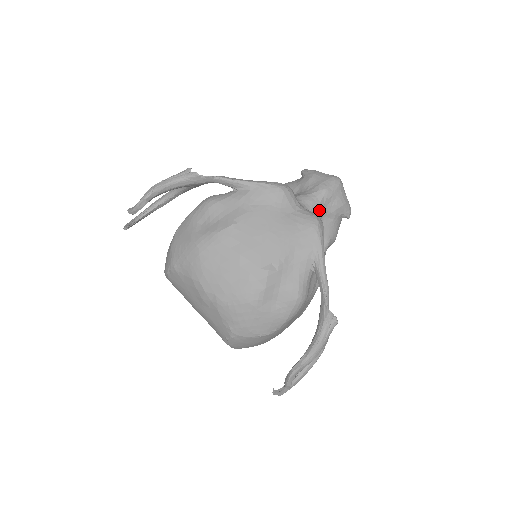
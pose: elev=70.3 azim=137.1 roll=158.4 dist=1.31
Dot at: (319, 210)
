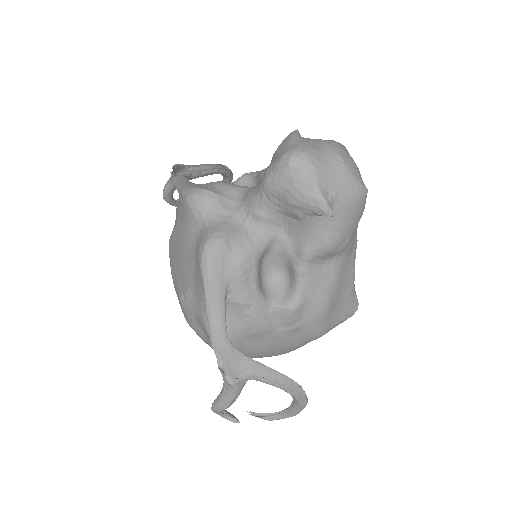
Dot at: (265, 212)
